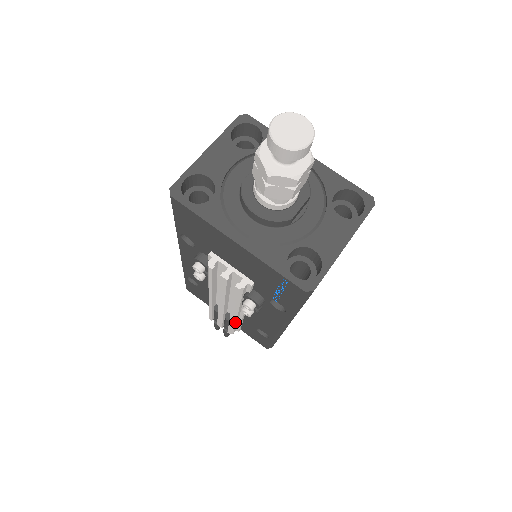
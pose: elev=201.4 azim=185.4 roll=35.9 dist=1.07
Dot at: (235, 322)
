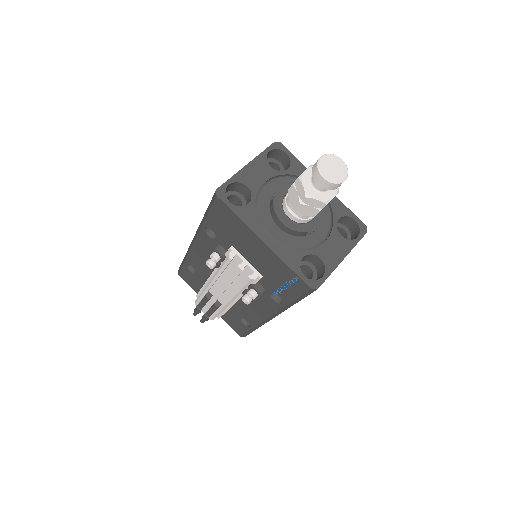
Dot at: (224, 309)
